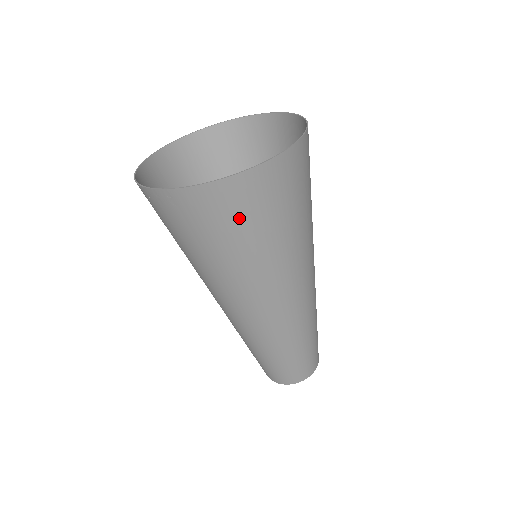
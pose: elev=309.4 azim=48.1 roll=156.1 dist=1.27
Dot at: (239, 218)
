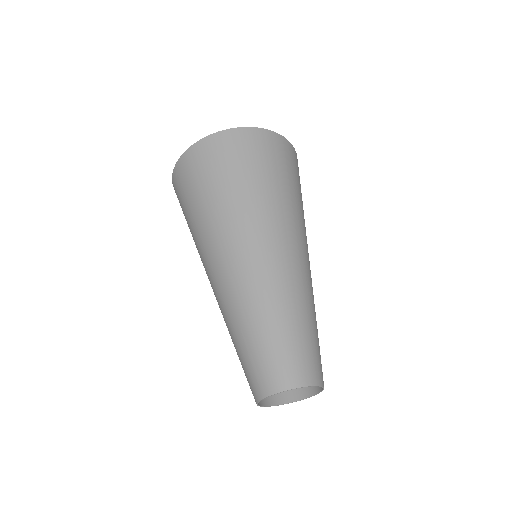
Dot at: (206, 170)
